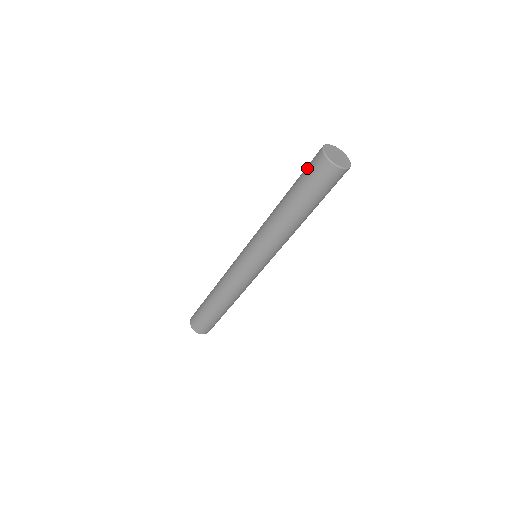
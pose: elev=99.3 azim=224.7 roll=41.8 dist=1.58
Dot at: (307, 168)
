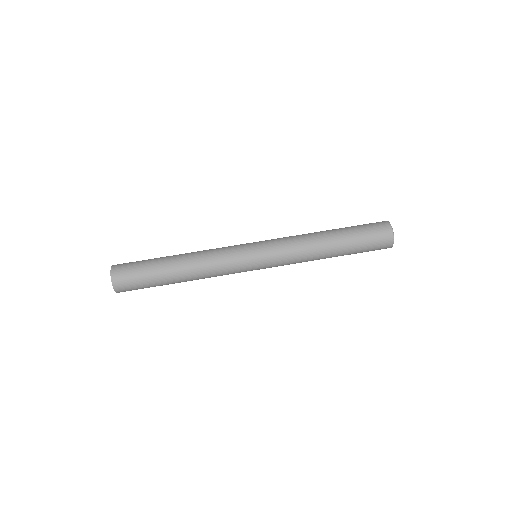
Dot at: (366, 224)
